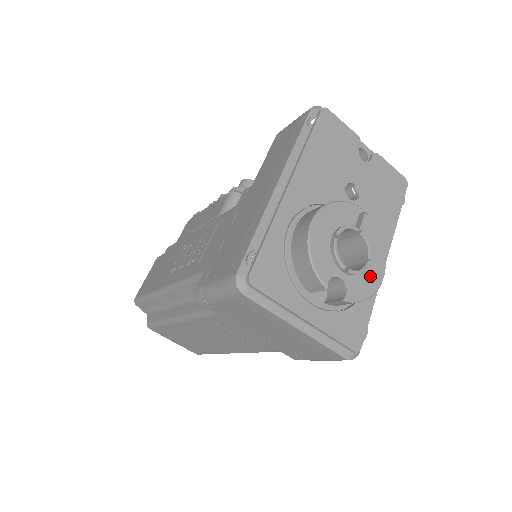
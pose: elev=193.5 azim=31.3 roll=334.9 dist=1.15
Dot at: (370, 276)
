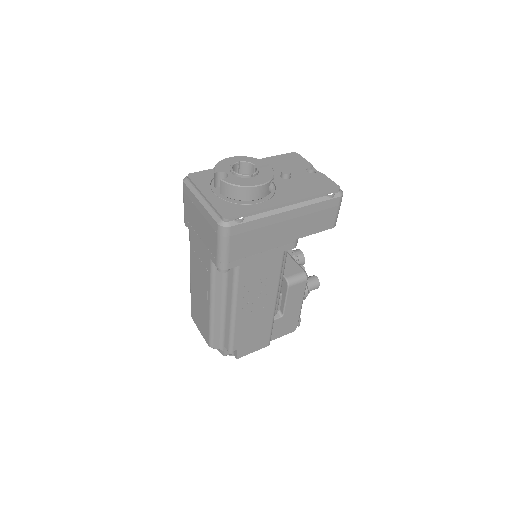
Dot at: (249, 181)
